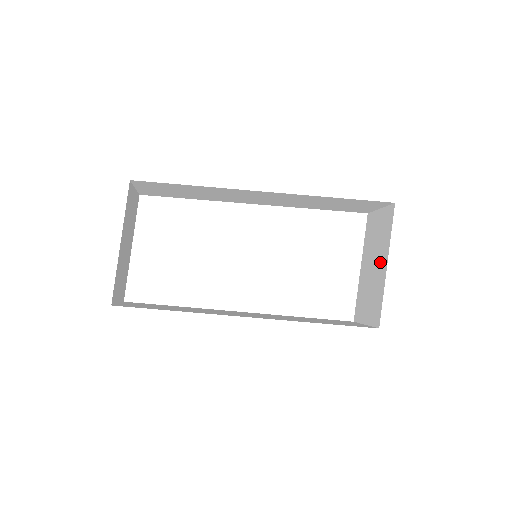
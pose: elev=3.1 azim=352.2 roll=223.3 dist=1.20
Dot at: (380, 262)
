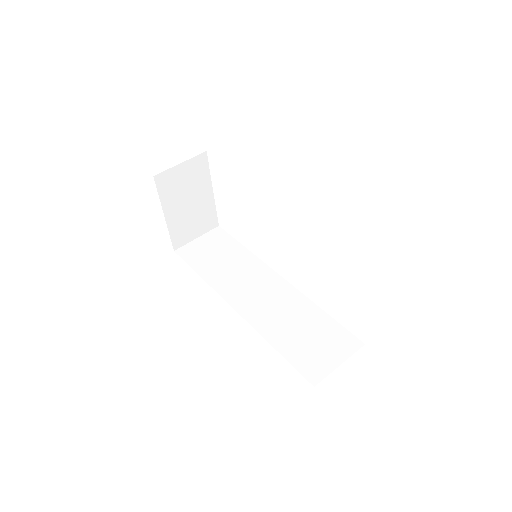
Dot at: occluded
